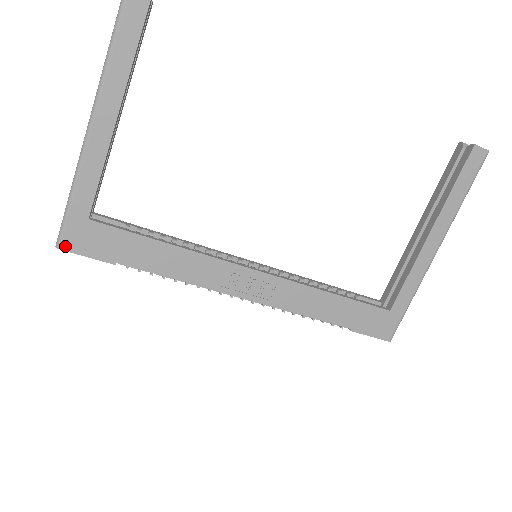
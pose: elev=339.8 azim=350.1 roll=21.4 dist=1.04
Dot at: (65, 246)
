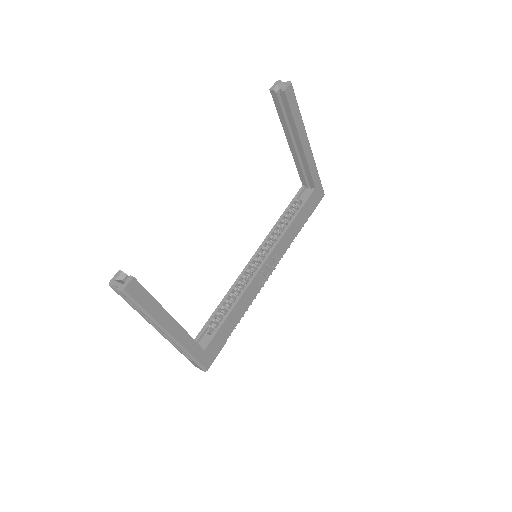
Dot at: (208, 367)
